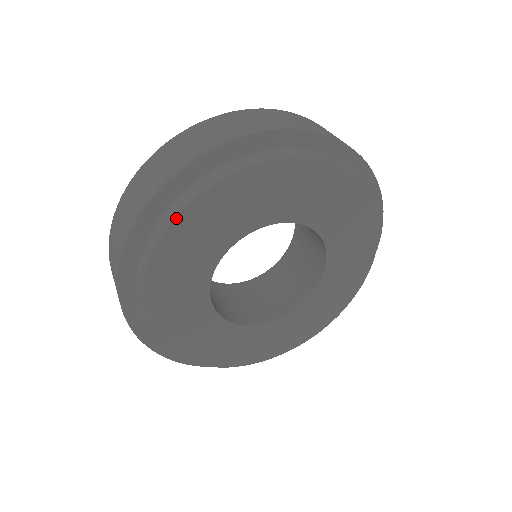
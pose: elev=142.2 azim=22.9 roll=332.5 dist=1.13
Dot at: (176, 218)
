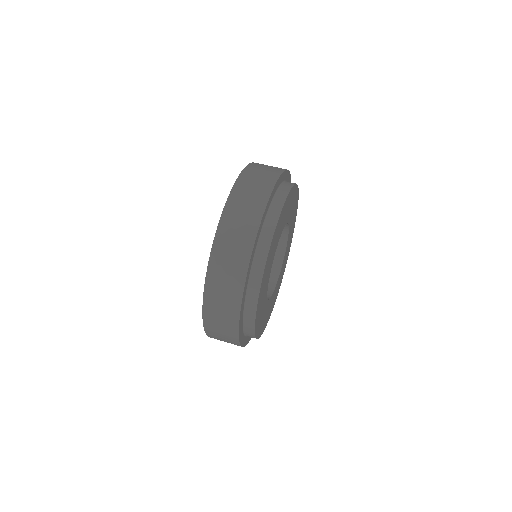
Dot at: (272, 240)
